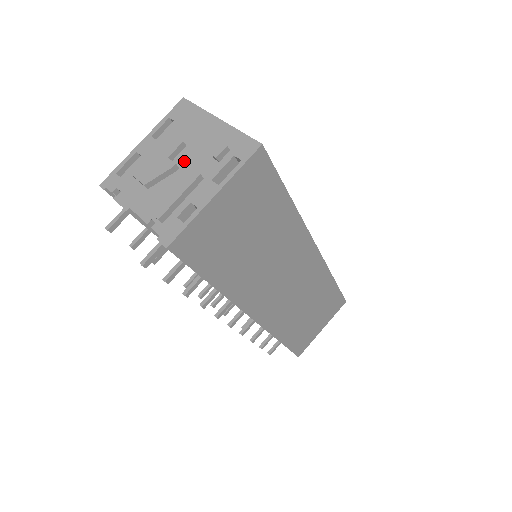
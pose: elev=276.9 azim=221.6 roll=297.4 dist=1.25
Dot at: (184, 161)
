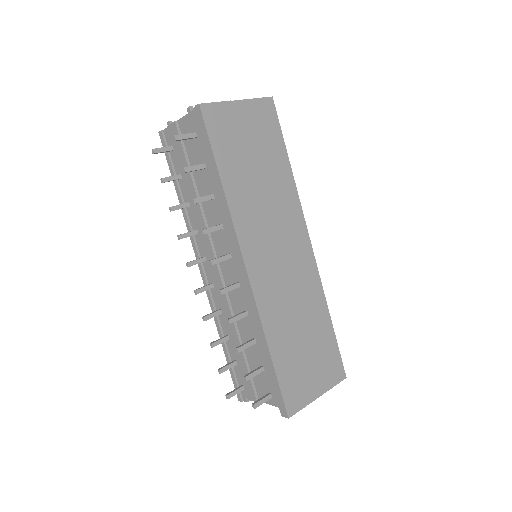
Dot at: occluded
